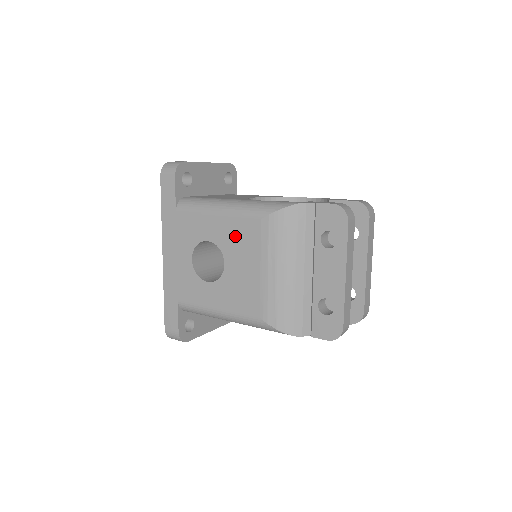
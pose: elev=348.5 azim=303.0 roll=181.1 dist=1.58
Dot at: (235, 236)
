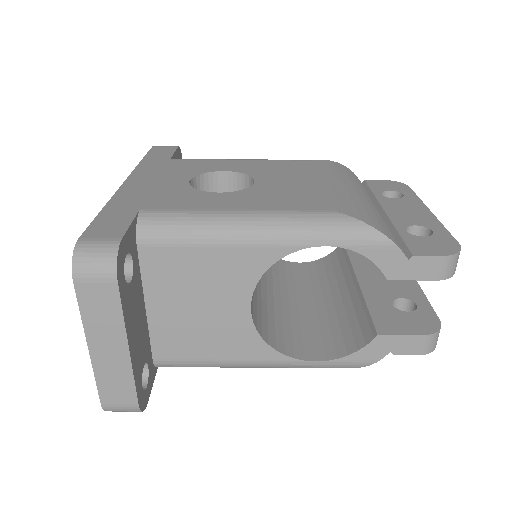
Dot at: occluded
